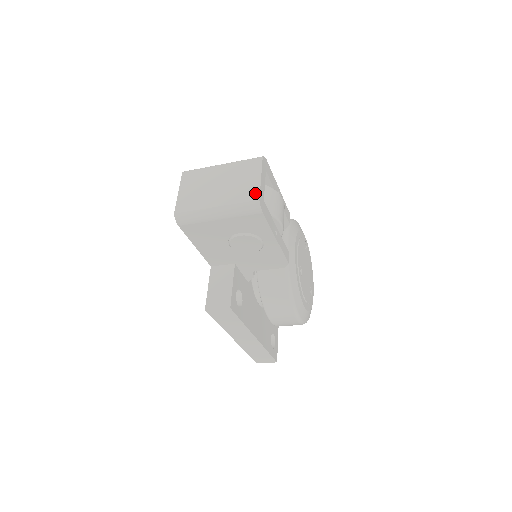
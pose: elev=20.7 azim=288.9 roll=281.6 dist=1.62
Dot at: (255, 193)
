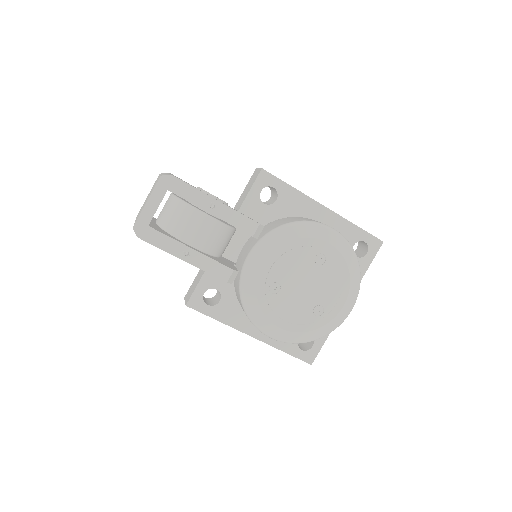
Dot at: (137, 218)
